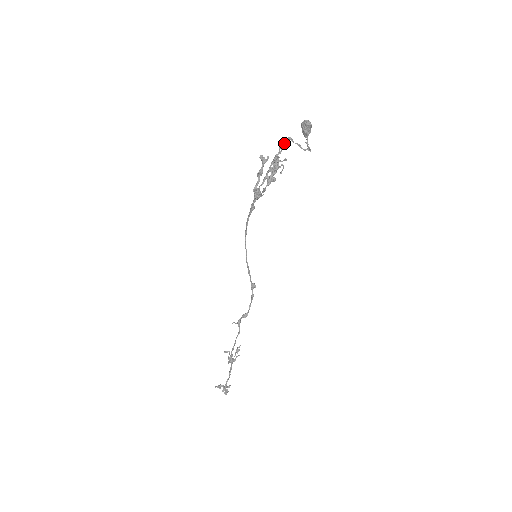
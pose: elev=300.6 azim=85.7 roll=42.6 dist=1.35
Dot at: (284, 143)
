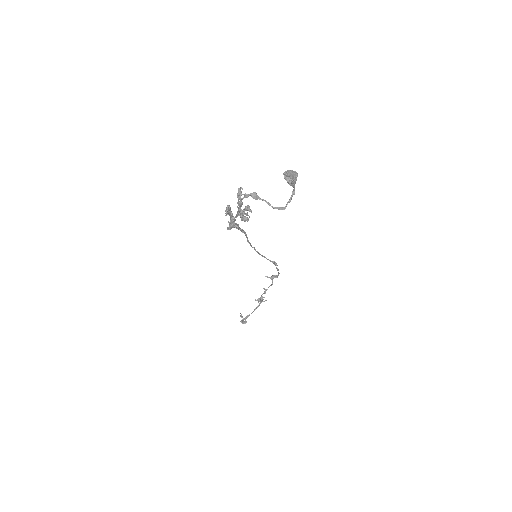
Dot at: (245, 197)
